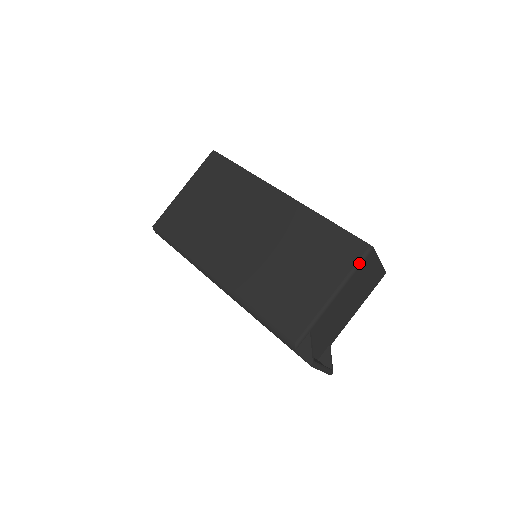
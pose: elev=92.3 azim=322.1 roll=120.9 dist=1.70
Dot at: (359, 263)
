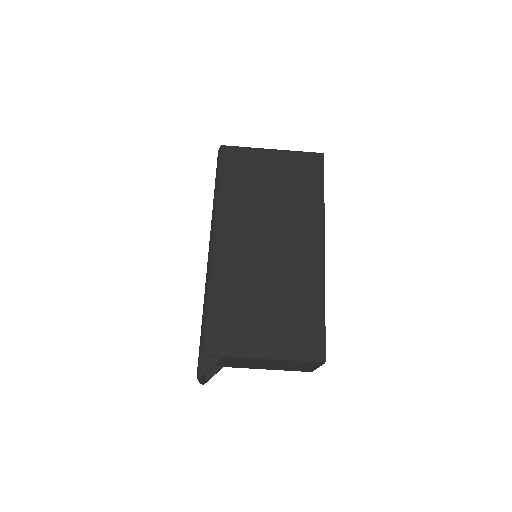
Dot at: (305, 360)
